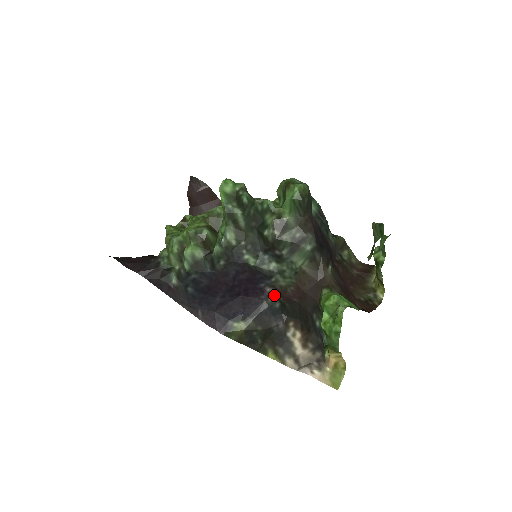
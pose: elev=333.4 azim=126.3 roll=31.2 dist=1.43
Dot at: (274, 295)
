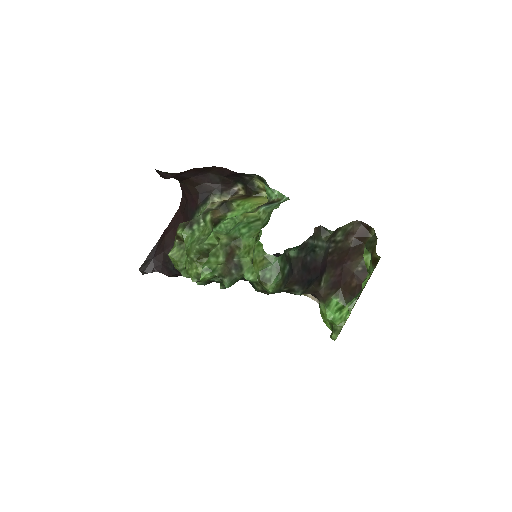
Dot at: occluded
